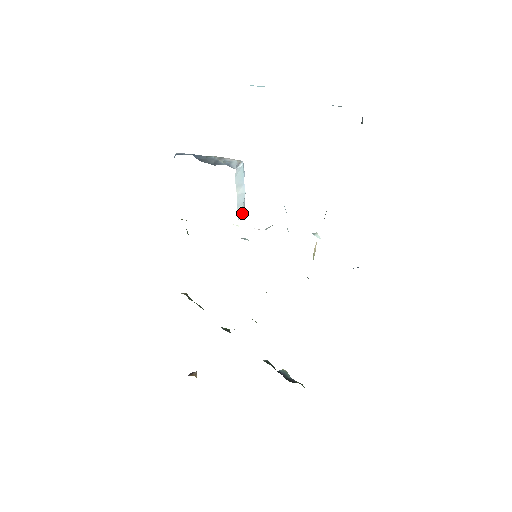
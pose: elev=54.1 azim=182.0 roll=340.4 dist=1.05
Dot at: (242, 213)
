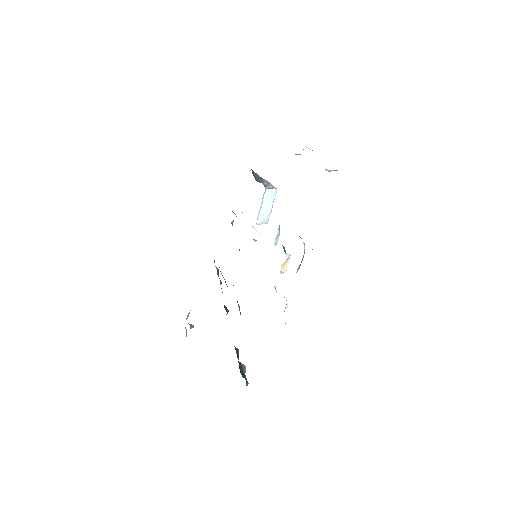
Dot at: occluded
